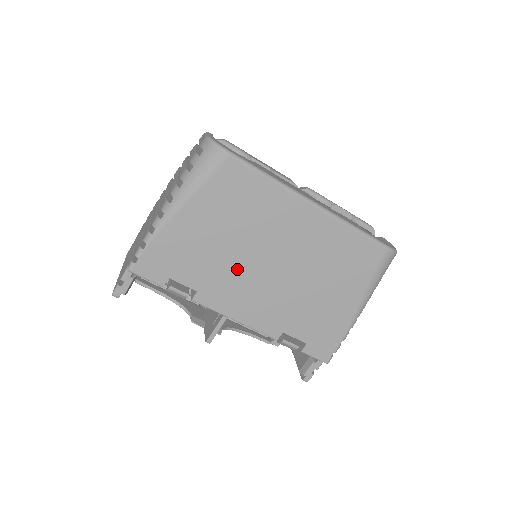
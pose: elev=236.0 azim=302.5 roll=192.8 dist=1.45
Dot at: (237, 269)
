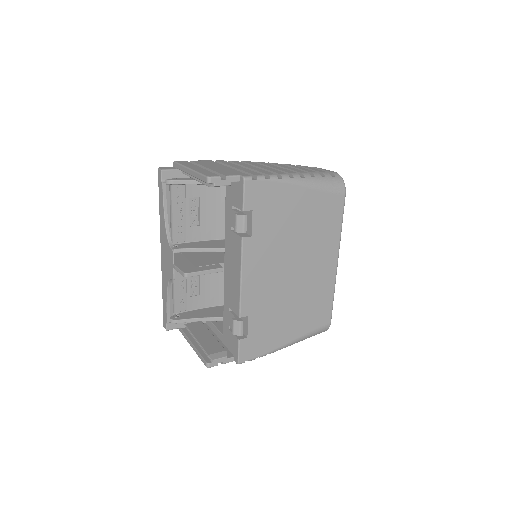
Dot at: (280, 250)
